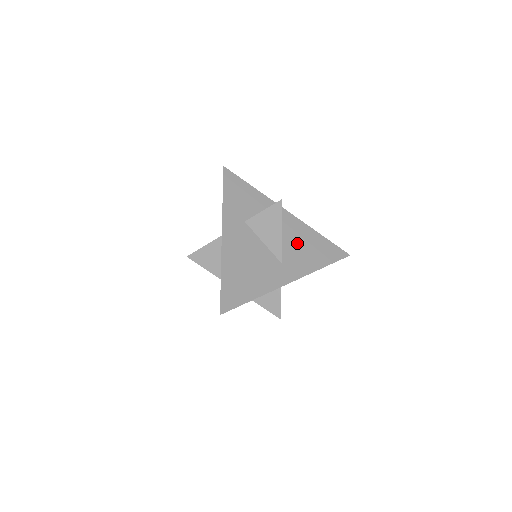
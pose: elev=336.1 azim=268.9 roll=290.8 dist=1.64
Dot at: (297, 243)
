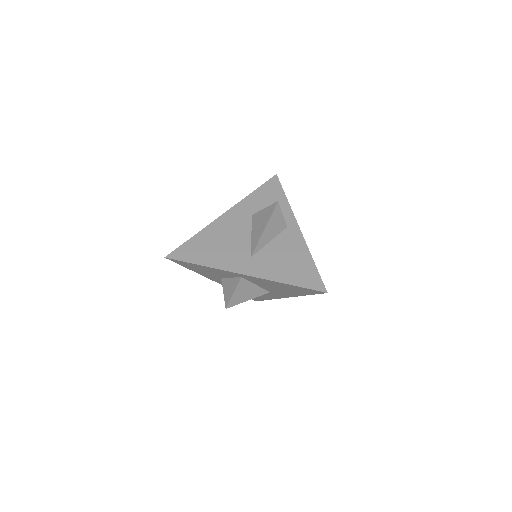
Dot at: (282, 253)
